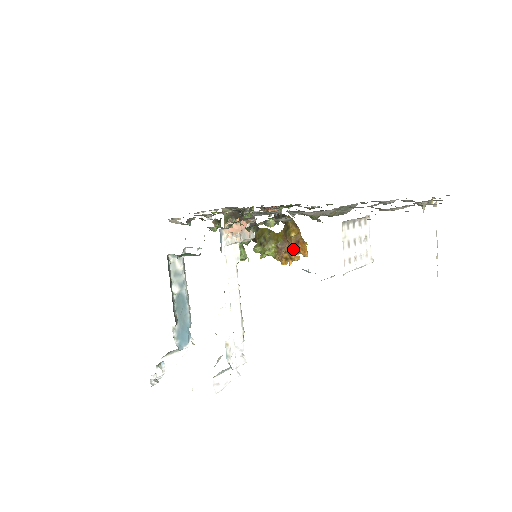
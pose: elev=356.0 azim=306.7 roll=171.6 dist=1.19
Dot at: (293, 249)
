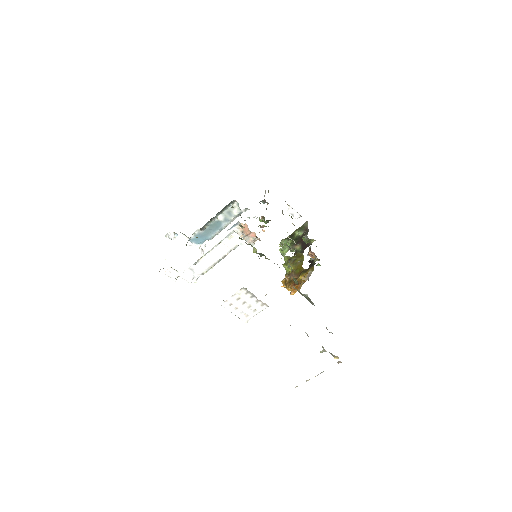
Dot at: (292, 283)
